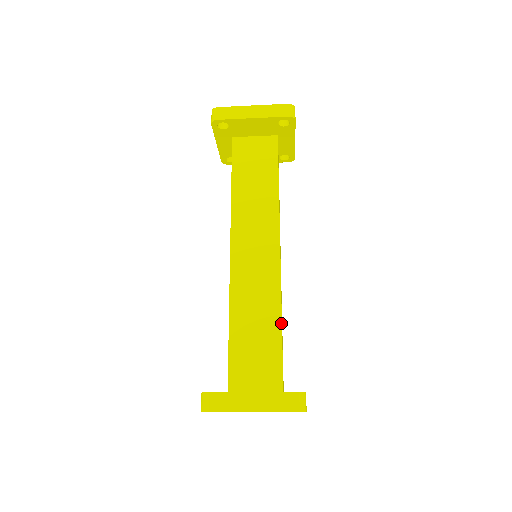
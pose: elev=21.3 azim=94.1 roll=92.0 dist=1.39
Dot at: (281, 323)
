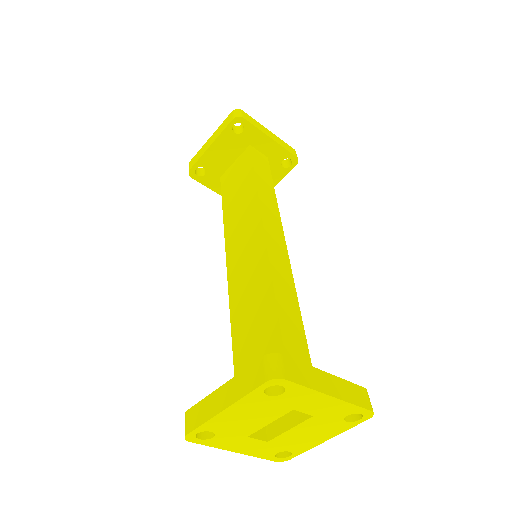
Dot at: (275, 300)
